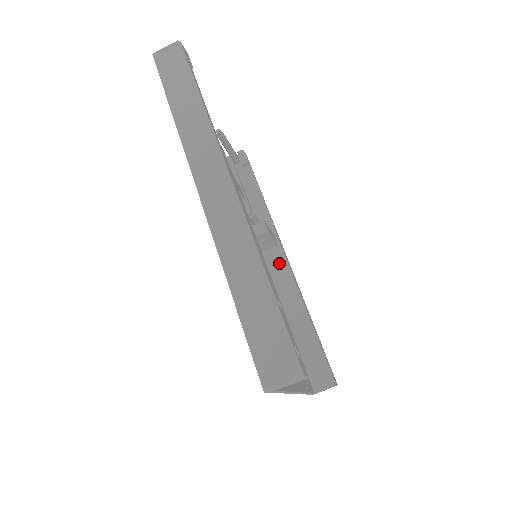
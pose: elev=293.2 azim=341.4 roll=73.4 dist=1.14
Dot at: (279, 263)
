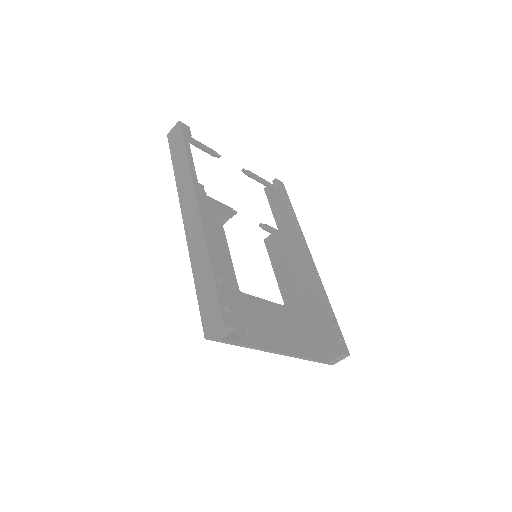
Dot at: (301, 261)
